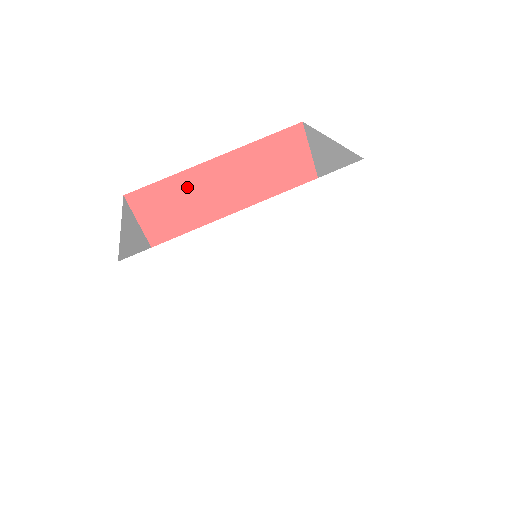
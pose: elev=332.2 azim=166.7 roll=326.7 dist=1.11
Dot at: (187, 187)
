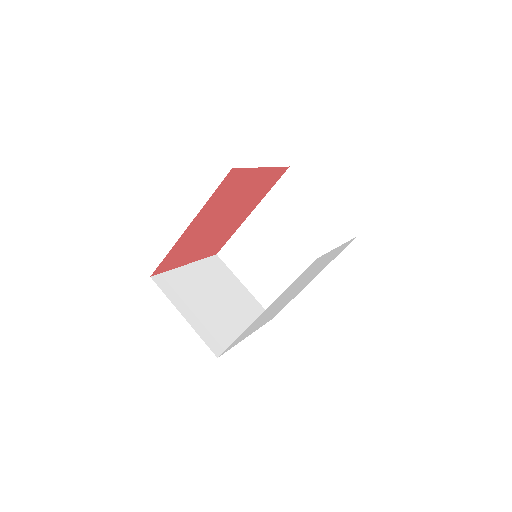
Dot at: (181, 244)
